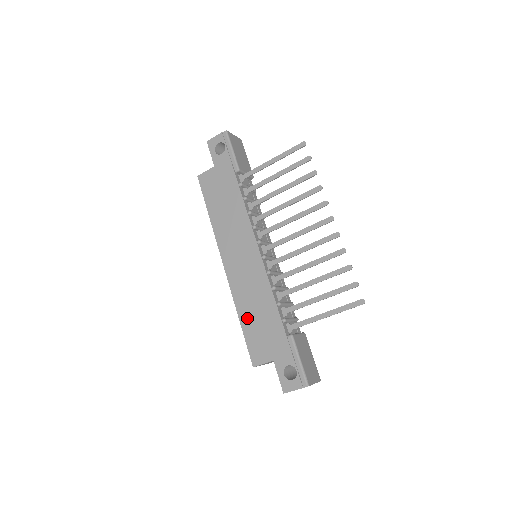
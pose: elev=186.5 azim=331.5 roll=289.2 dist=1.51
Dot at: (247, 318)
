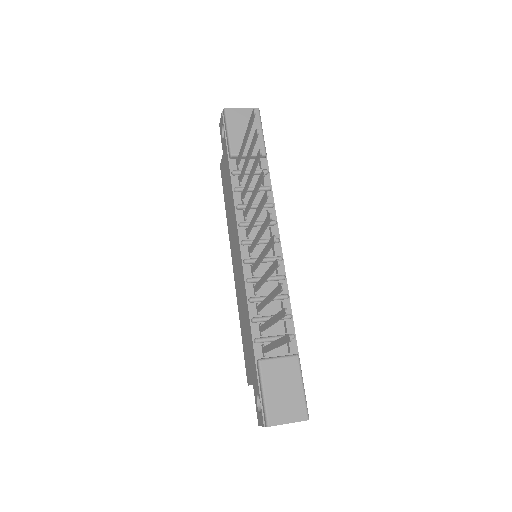
Dot at: (242, 330)
